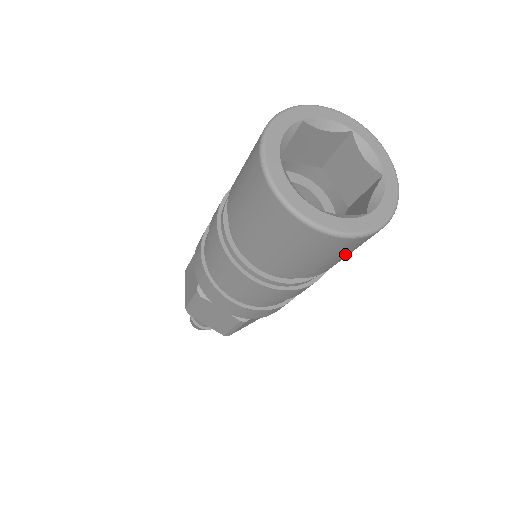
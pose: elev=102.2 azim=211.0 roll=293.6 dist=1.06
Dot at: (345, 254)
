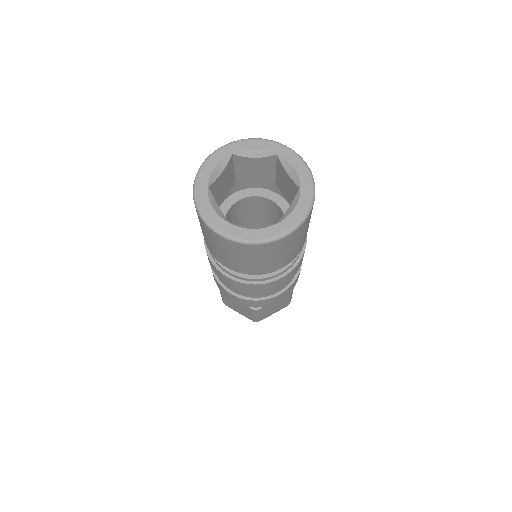
Dot at: occluded
